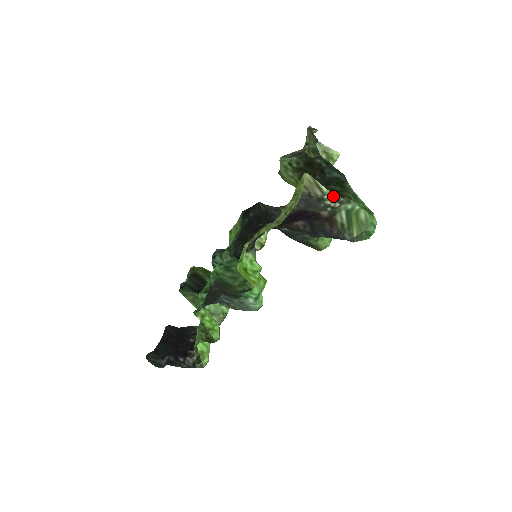
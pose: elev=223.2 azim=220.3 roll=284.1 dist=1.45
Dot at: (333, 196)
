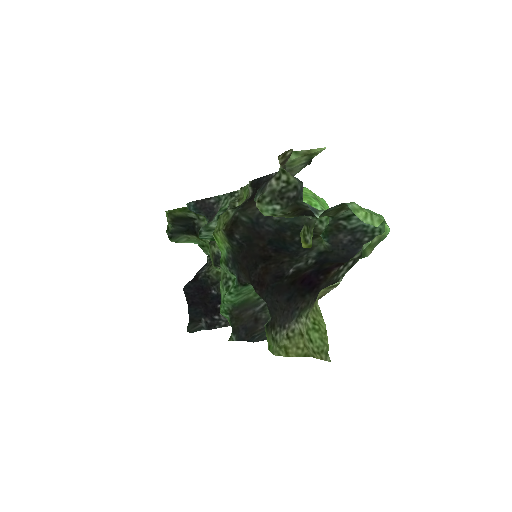
Dot at: occluded
